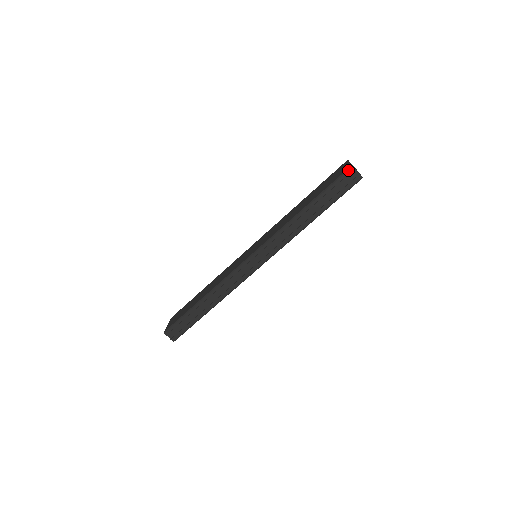
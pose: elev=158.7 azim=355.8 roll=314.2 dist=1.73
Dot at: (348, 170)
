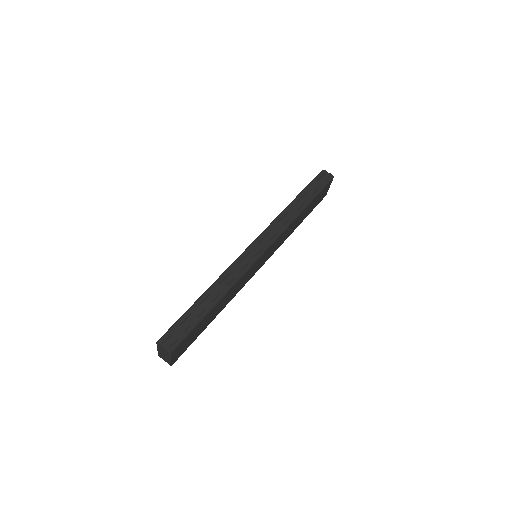
Dot at: (320, 172)
